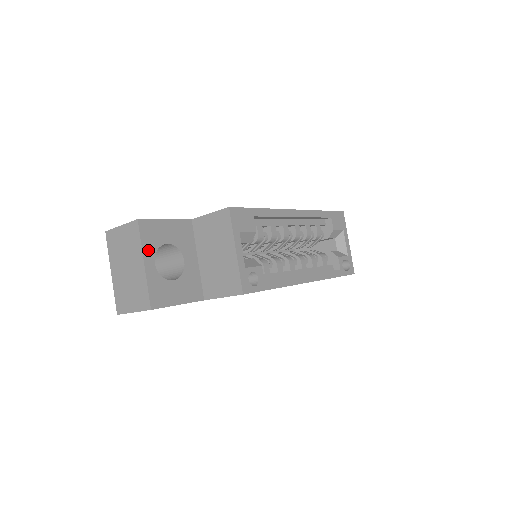
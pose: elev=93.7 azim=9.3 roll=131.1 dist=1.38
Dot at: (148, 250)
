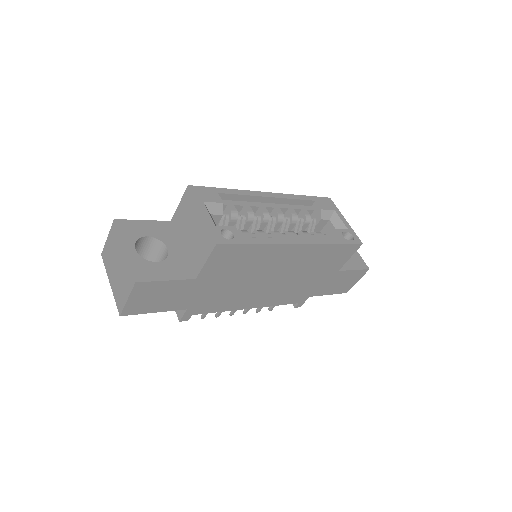
Dot at: (127, 240)
